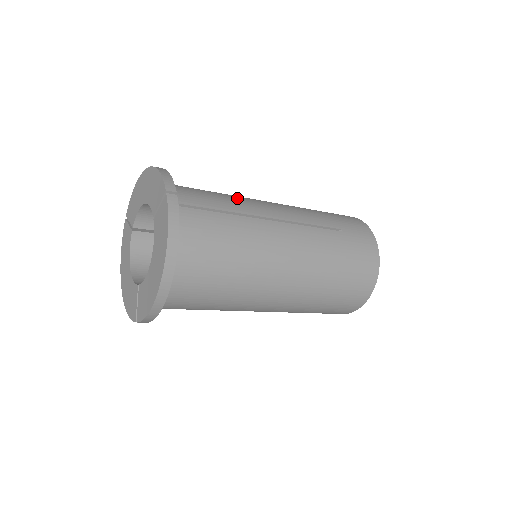
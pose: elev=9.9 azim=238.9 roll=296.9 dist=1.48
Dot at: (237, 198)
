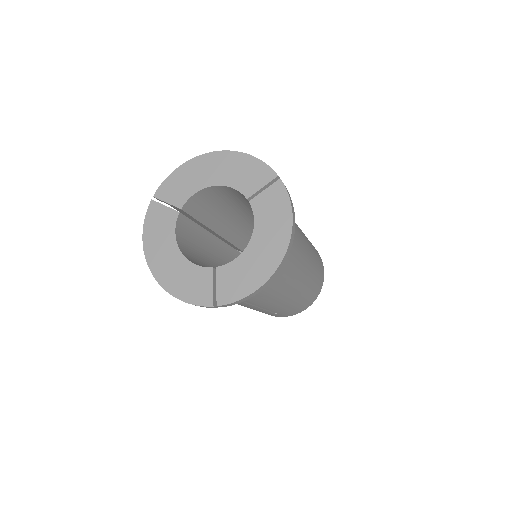
Dot at: occluded
